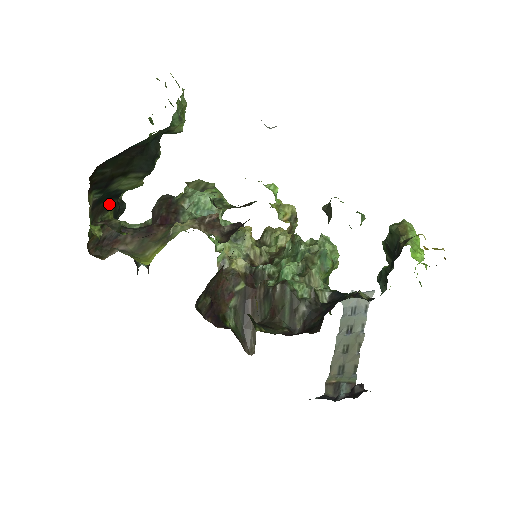
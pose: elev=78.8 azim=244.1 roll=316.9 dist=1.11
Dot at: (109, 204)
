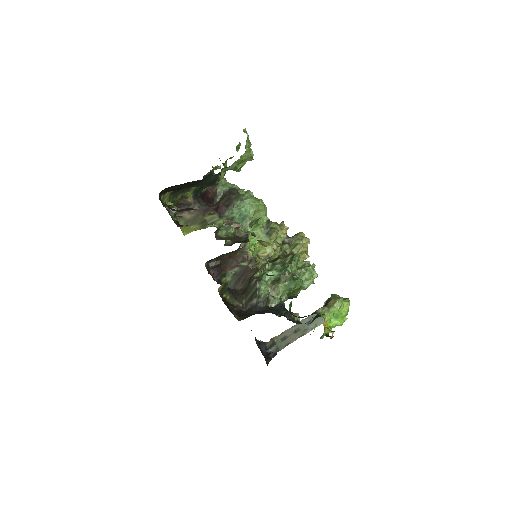
Dot at: (191, 188)
